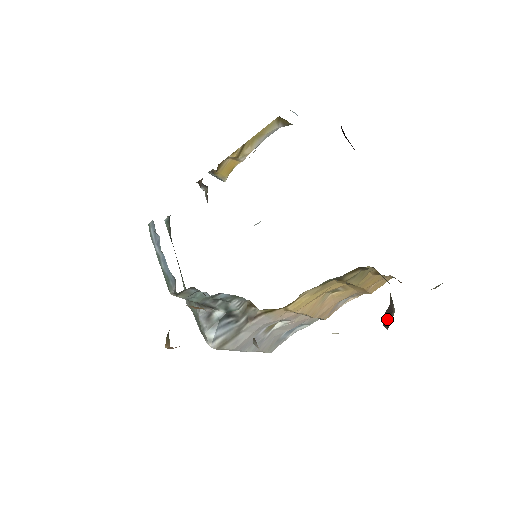
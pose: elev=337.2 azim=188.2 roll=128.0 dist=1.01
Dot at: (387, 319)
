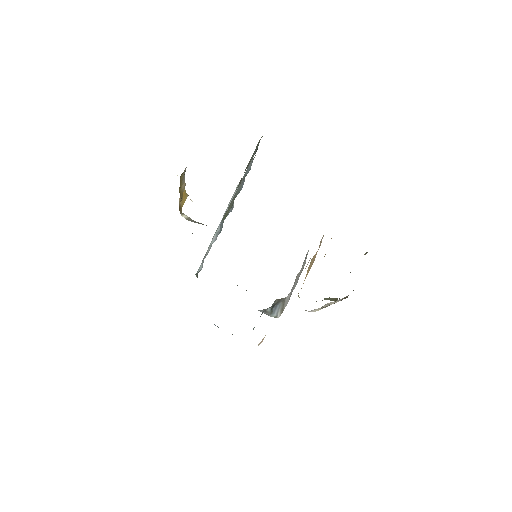
Dot at: occluded
